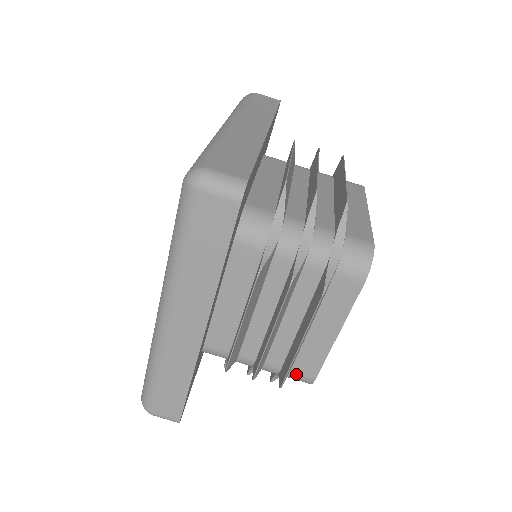
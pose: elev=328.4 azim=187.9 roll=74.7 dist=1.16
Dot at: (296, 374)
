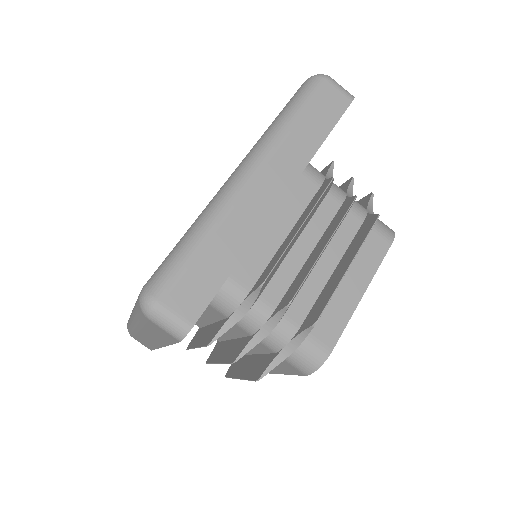
Dot at: (313, 340)
